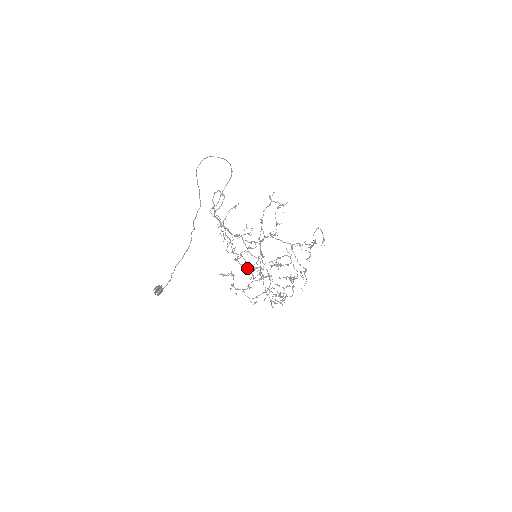
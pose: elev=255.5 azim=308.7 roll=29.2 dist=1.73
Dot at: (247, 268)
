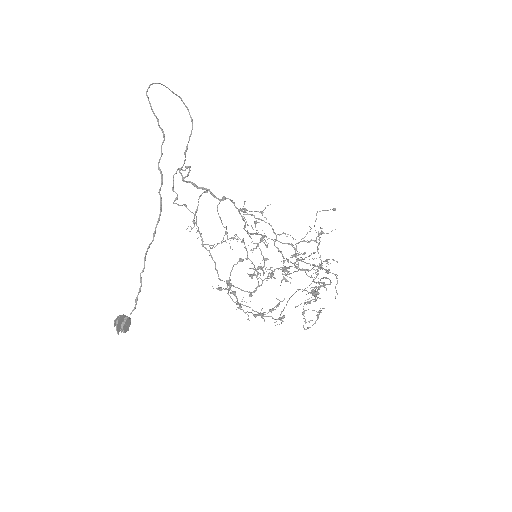
Dot at: (246, 306)
